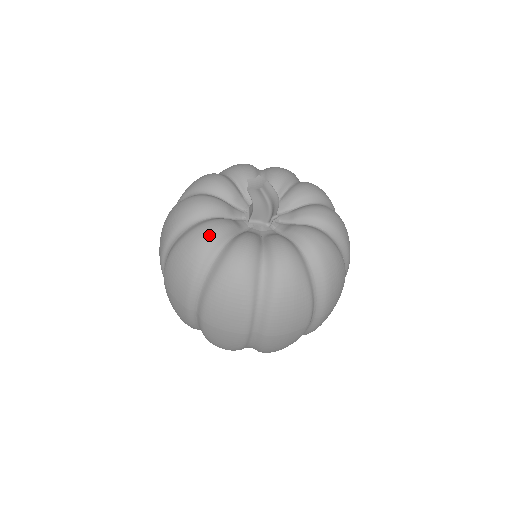
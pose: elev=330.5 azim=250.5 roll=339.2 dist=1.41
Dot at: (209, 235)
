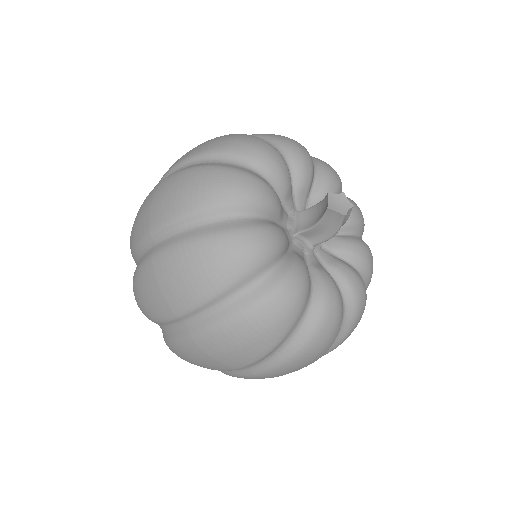
Dot at: (263, 249)
